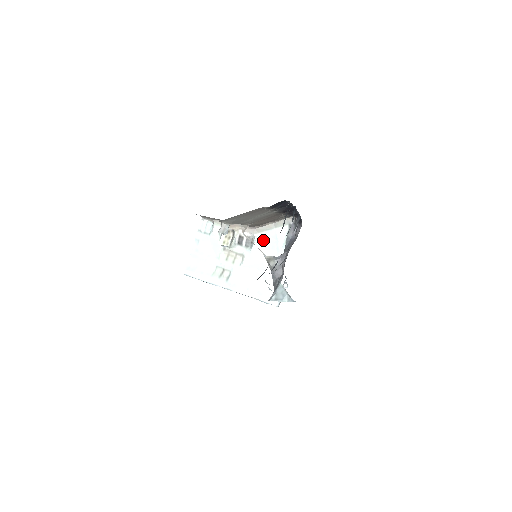
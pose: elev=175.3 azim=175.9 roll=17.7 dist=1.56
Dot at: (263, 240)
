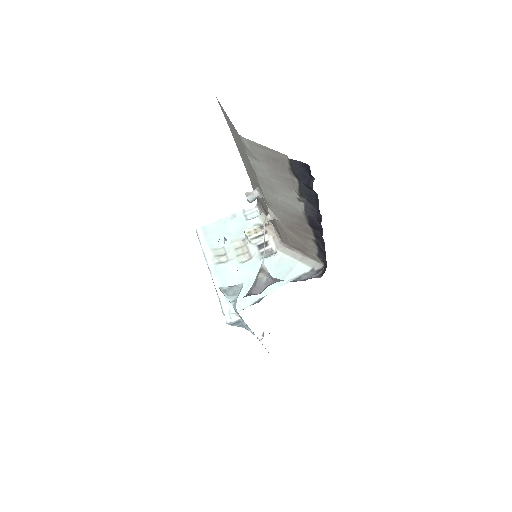
Dot at: (279, 261)
